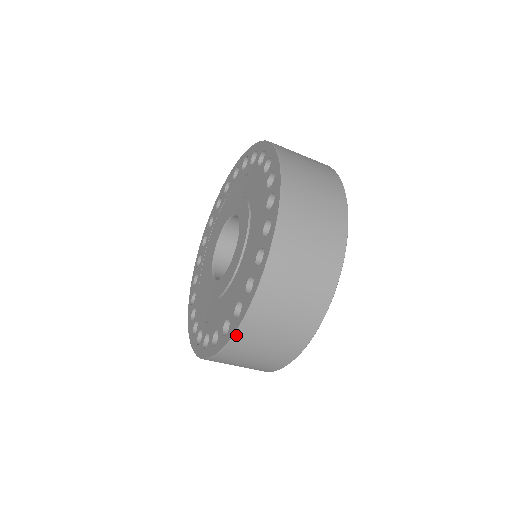
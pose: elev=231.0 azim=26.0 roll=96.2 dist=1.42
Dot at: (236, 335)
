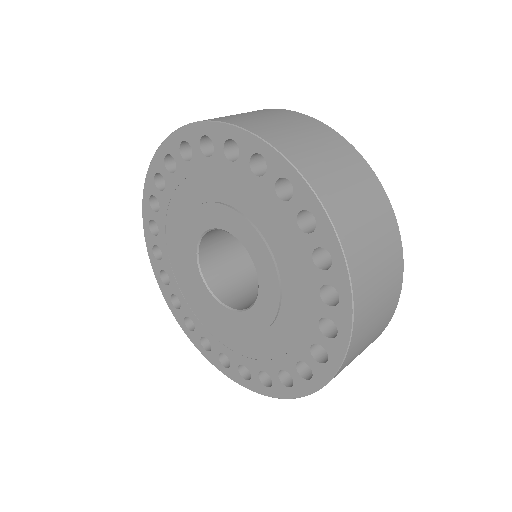
Dot at: (313, 187)
